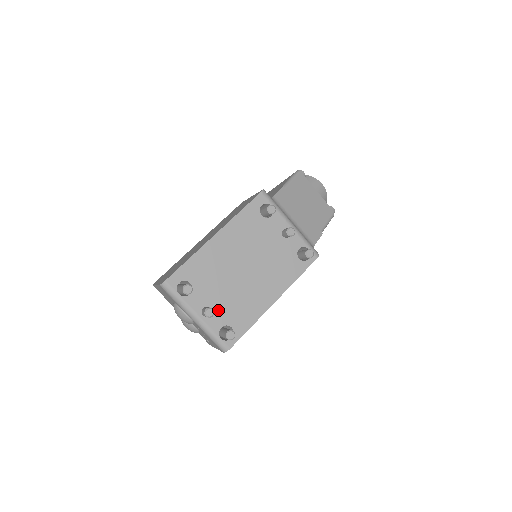
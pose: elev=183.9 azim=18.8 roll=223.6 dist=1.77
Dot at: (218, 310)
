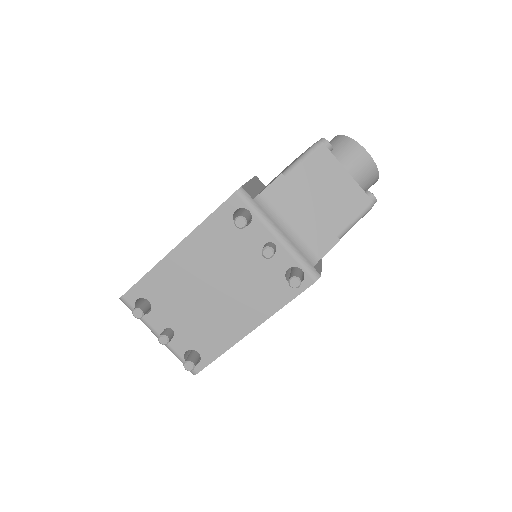
Dot at: (182, 332)
